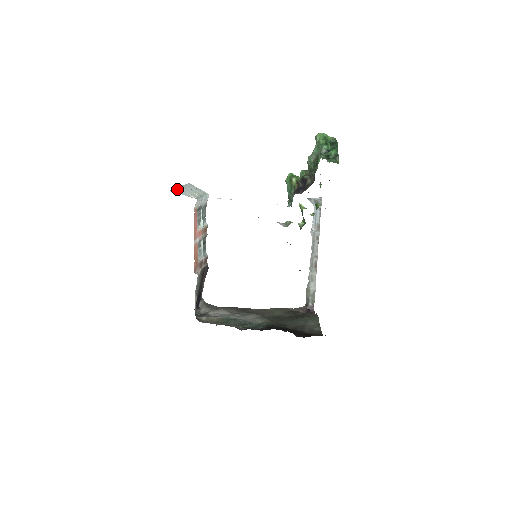
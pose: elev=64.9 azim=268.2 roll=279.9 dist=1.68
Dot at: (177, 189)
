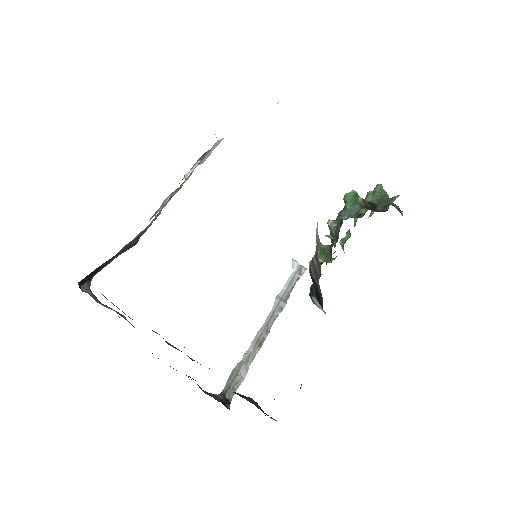
Dot at: occluded
